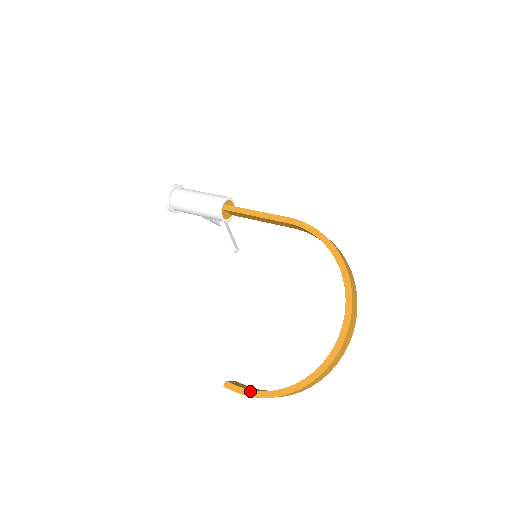
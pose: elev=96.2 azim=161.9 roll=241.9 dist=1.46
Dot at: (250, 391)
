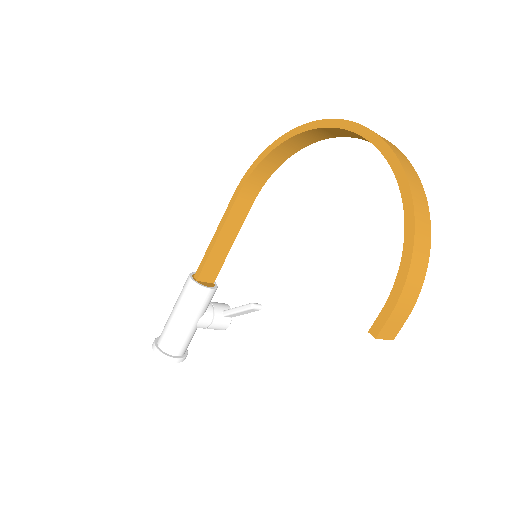
Dot at: (394, 289)
